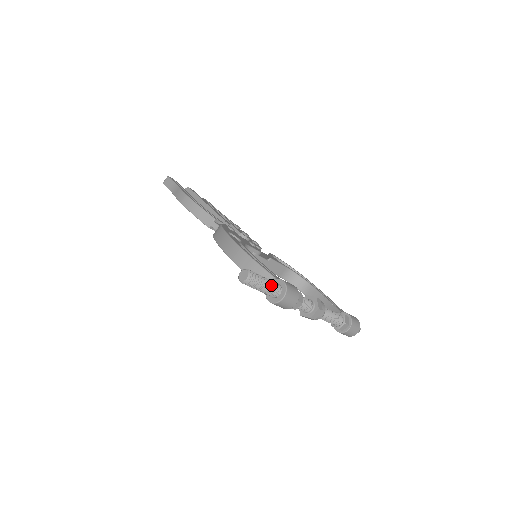
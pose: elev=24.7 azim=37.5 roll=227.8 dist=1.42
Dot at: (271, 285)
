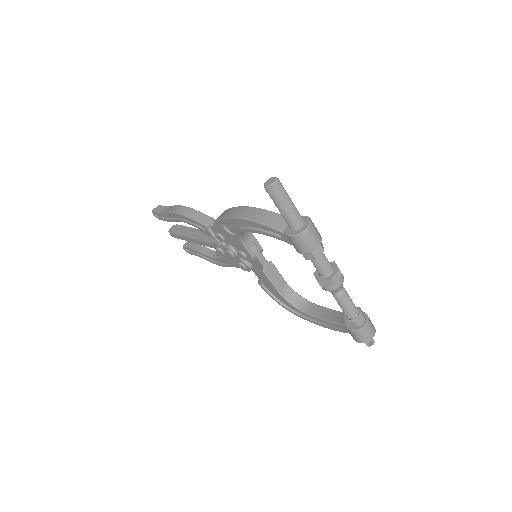
Dot at: (296, 209)
